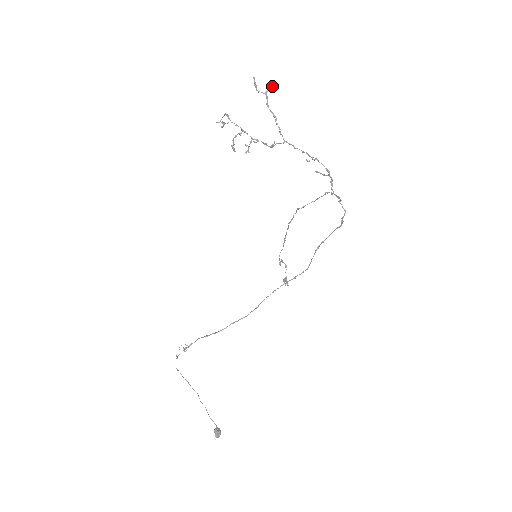
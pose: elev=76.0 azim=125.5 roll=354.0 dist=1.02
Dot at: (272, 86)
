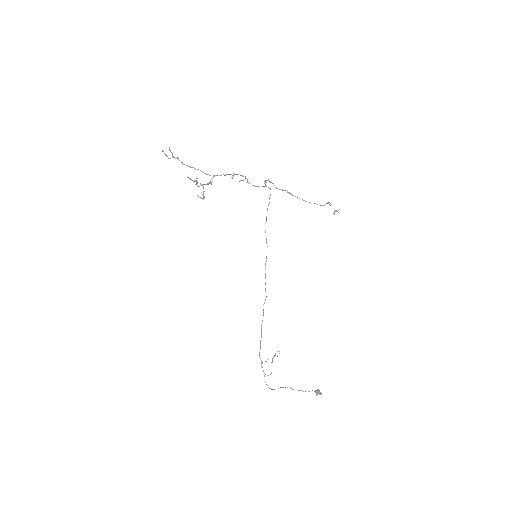
Dot at: occluded
